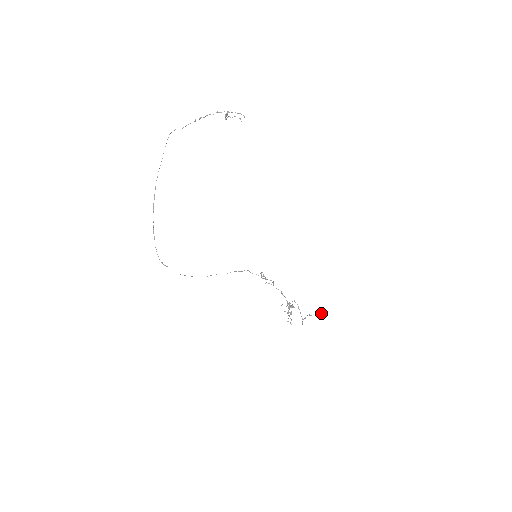
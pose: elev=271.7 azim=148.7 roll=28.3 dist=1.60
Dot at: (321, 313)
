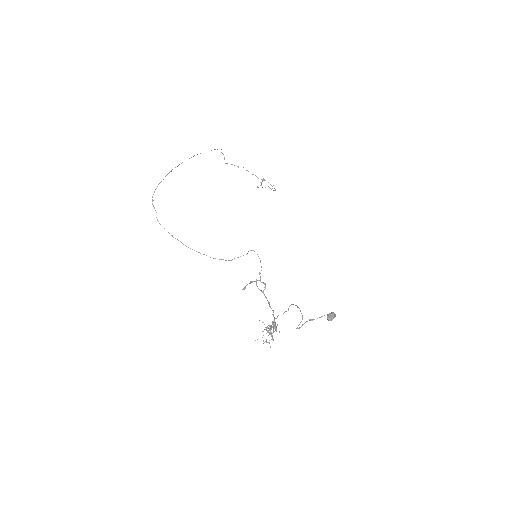
Dot at: (331, 312)
